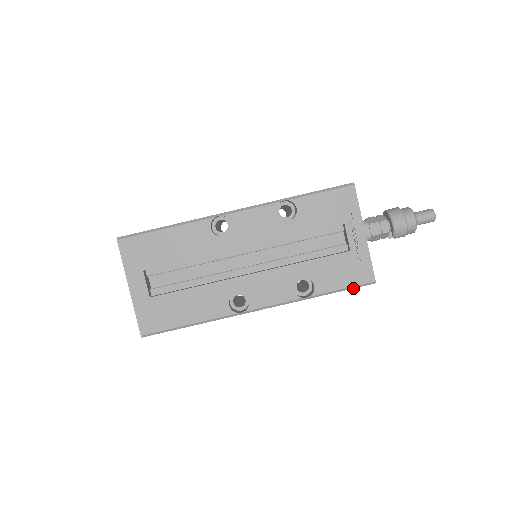
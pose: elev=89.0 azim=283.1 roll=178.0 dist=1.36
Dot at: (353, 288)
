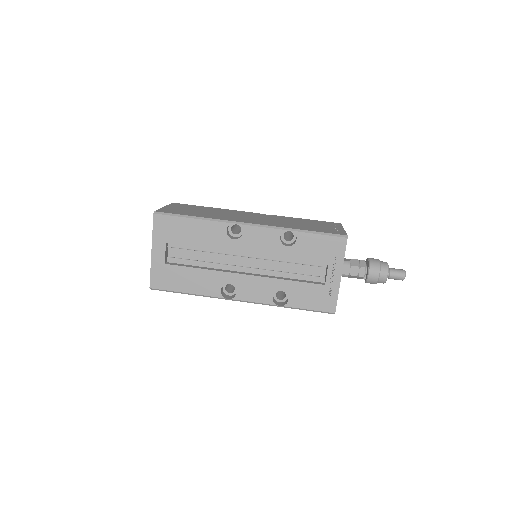
Dot at: (317, 311)
